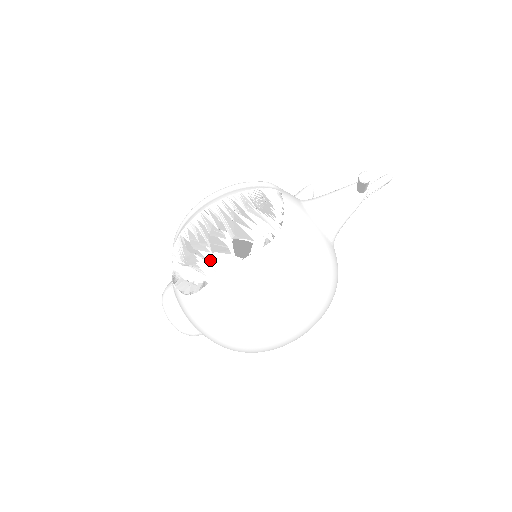
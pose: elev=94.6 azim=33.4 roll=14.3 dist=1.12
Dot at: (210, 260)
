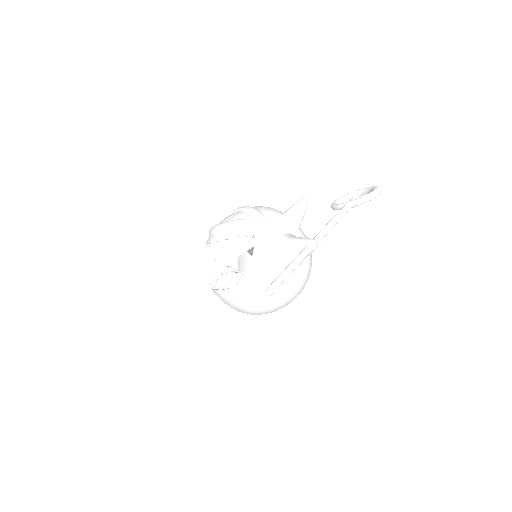
Dot at: occluded
